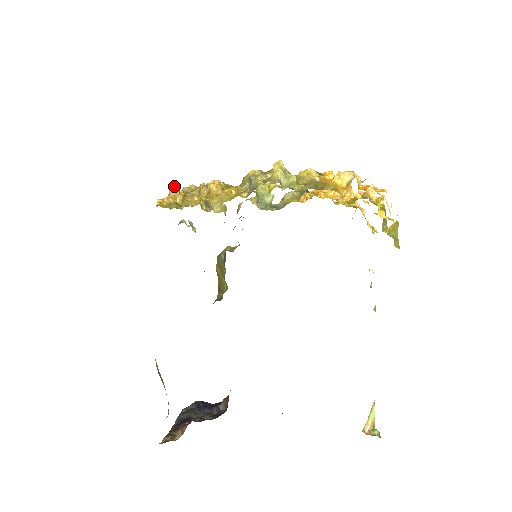
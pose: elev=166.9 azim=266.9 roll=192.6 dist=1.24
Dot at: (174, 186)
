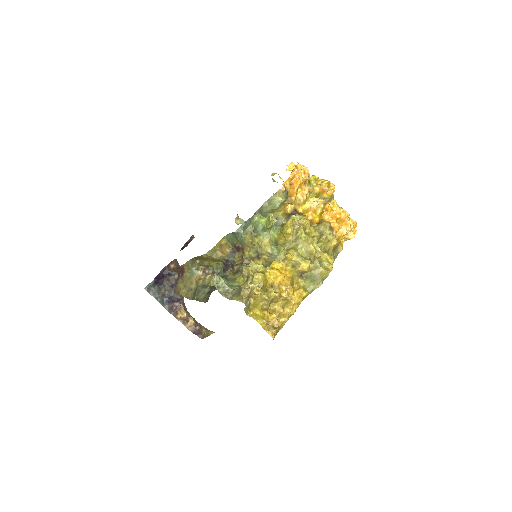
Dot at: occluded
